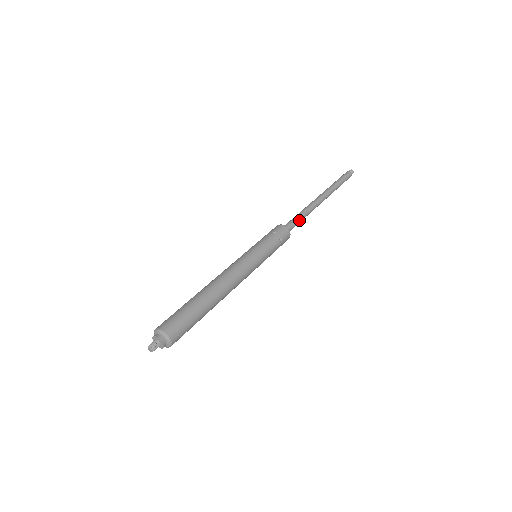
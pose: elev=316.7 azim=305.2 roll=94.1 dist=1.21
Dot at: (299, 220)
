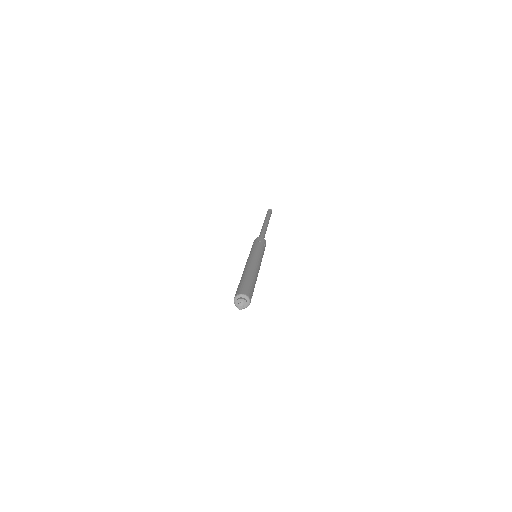
Dot at: (264, 236)
